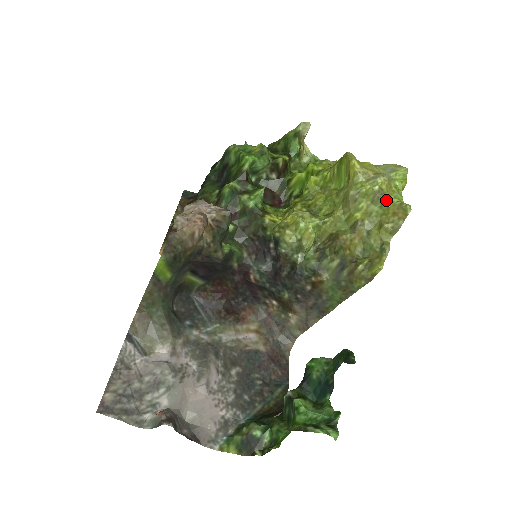
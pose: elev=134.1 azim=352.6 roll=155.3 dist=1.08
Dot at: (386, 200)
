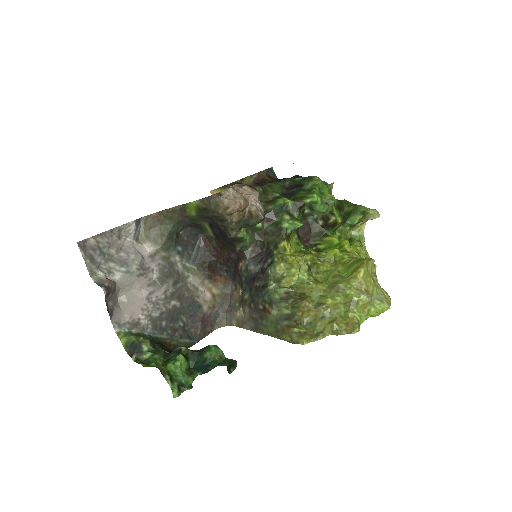
Dot at: (352, 311)
